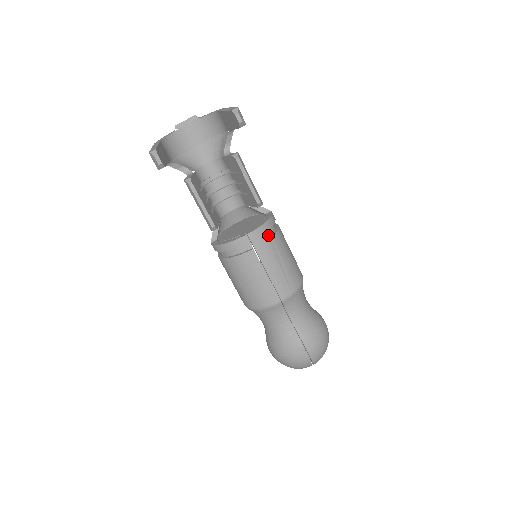
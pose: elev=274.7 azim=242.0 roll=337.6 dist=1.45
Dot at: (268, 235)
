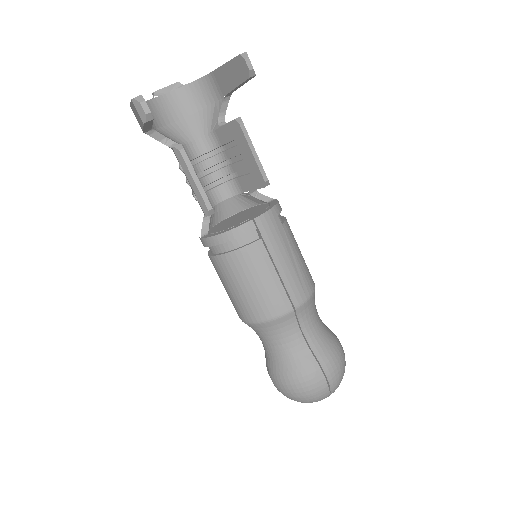
Dot at: (277, 222)
